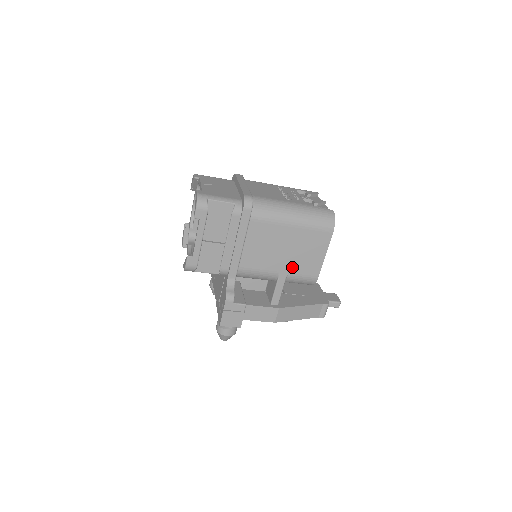
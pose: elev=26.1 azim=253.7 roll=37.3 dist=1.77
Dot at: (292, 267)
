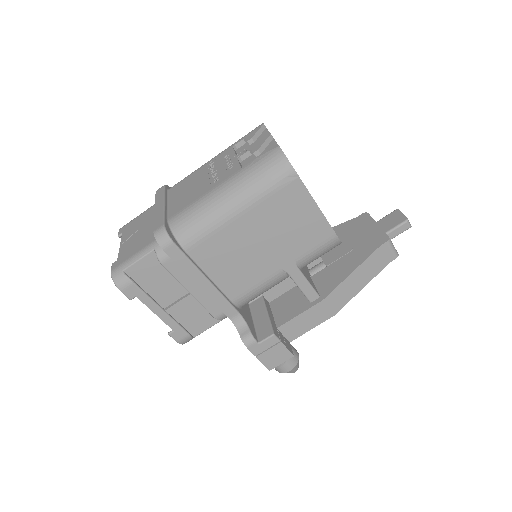
Dot at: (291, 252)
